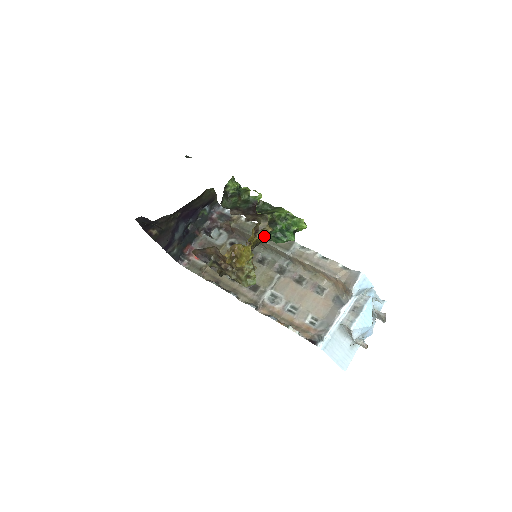
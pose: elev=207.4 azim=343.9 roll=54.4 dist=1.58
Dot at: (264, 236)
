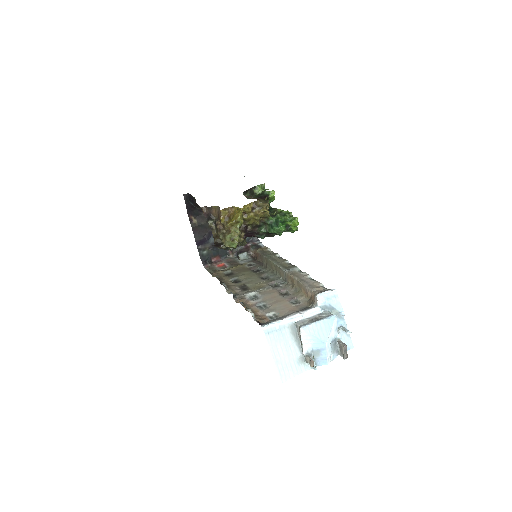
Dot at: (259, 213)
